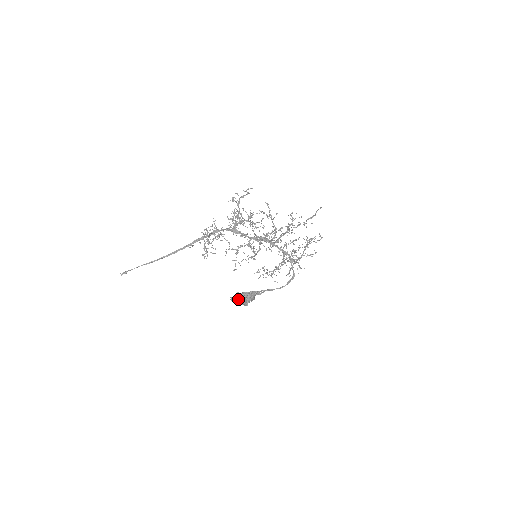
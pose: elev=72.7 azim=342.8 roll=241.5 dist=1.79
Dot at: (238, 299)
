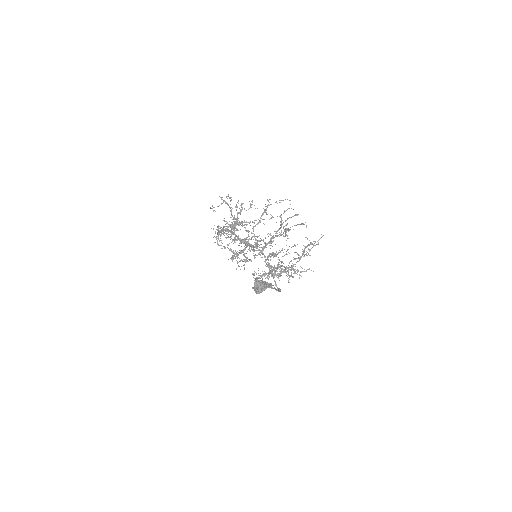
Dot at: (253, 287)
